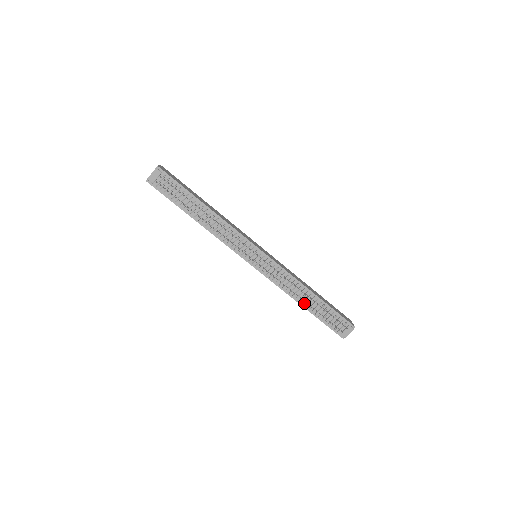
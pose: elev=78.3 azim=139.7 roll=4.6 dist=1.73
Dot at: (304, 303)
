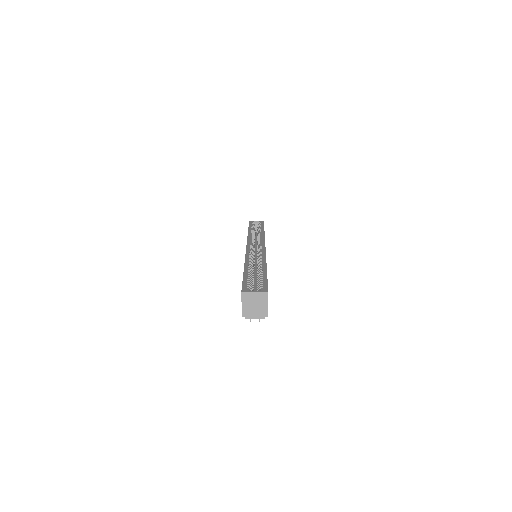
Dot at: occluded
